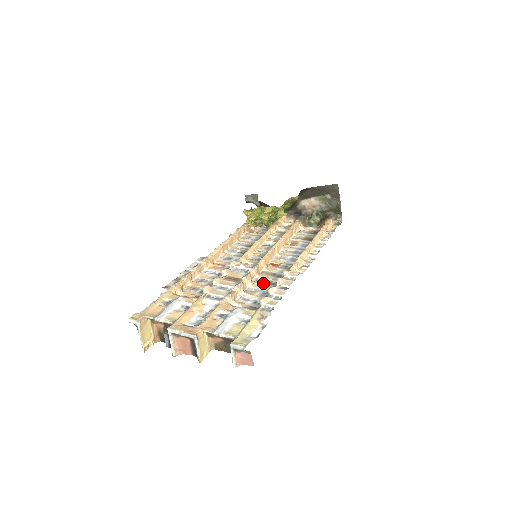
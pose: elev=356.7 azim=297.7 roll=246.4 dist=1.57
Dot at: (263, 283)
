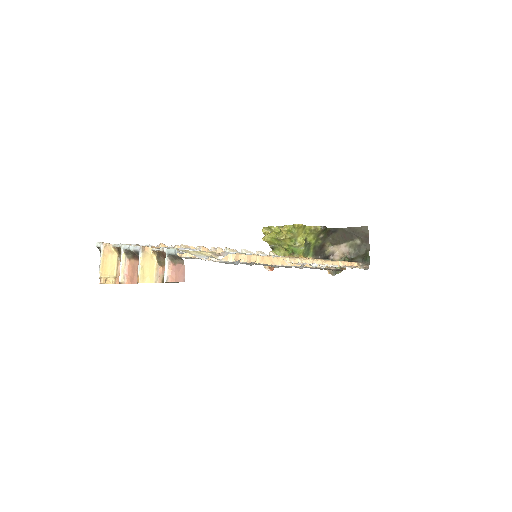
Dot at: occluded
